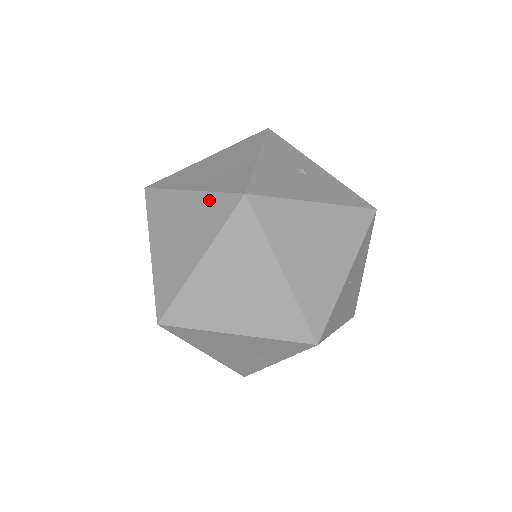
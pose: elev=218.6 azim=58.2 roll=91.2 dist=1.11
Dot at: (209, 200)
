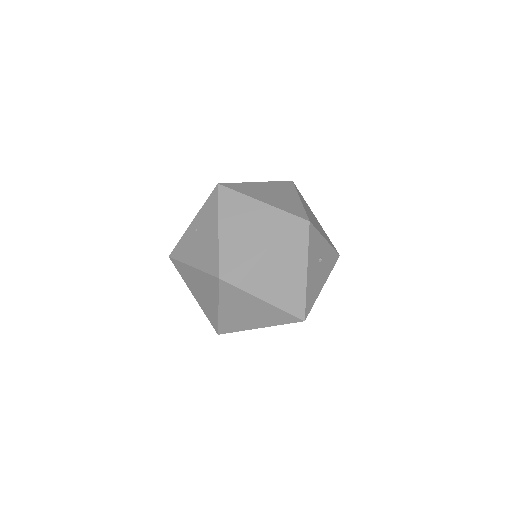
Dot at: (279, 312)
